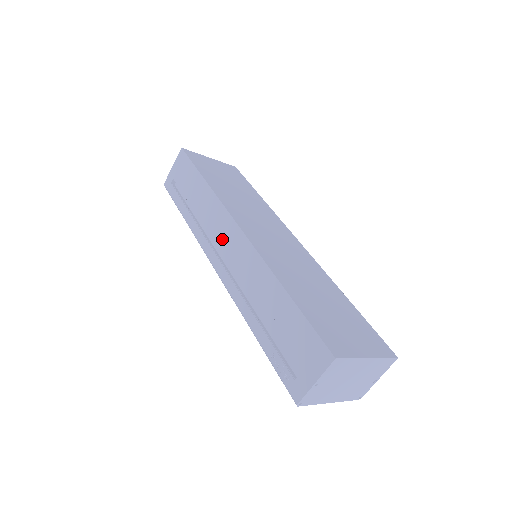
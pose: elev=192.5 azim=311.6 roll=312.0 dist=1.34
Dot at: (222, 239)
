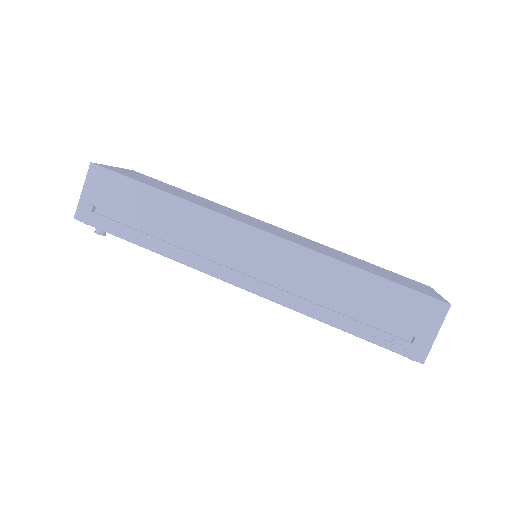
Dot at: (237, 251)
